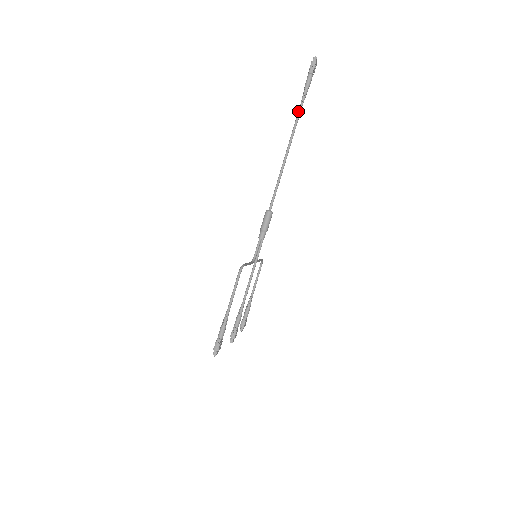
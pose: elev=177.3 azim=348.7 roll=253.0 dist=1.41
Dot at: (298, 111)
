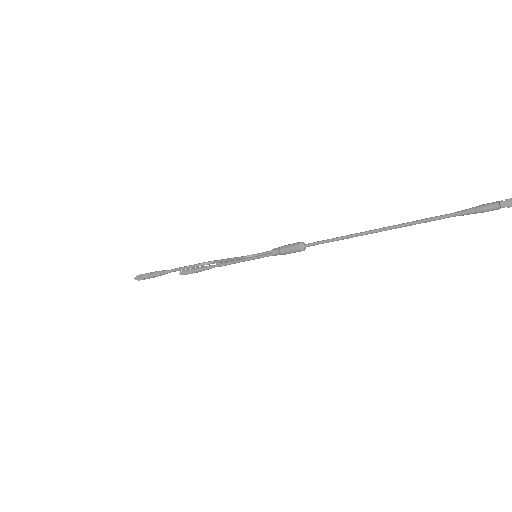
Dot at: (436, 216)
